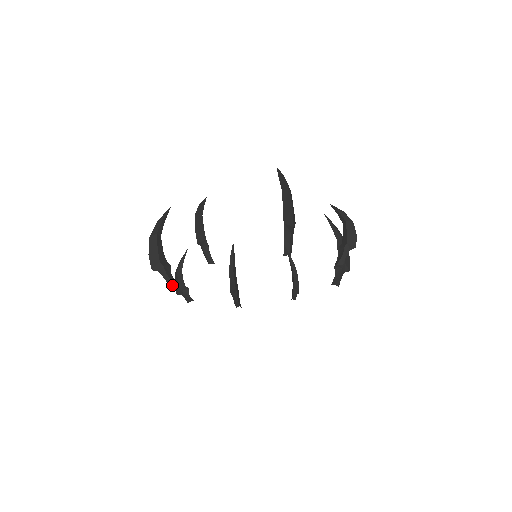
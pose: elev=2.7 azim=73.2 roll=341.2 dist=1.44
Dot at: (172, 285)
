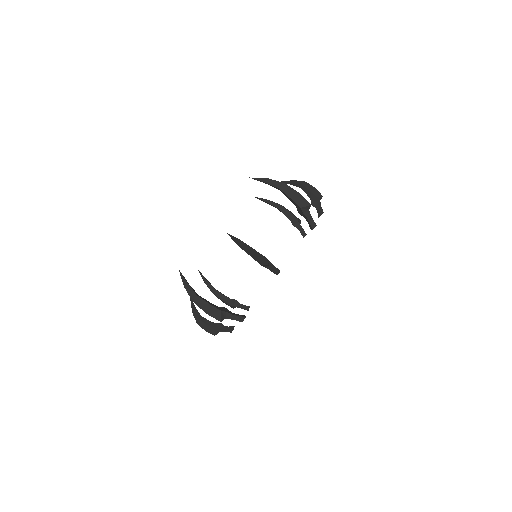
Dot at: (243, 319)
